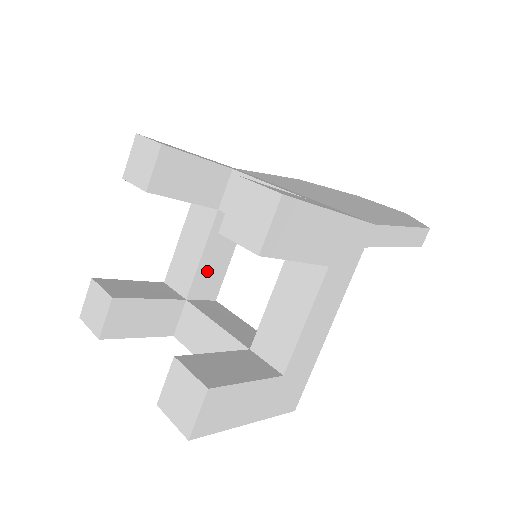
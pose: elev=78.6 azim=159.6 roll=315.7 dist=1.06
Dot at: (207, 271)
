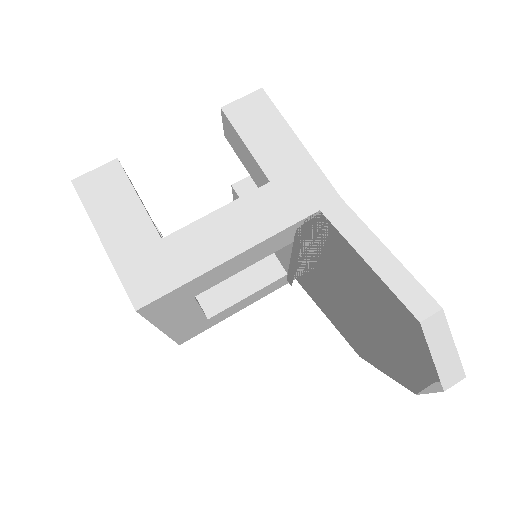
Dot at: (223, 282)
